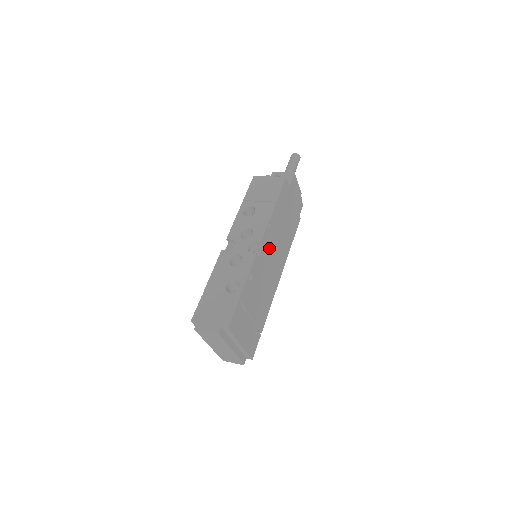
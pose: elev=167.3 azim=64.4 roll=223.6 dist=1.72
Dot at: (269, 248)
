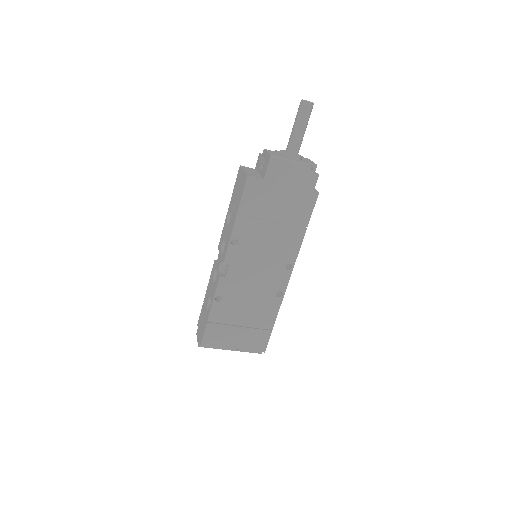
Dot at: (246, 260)
